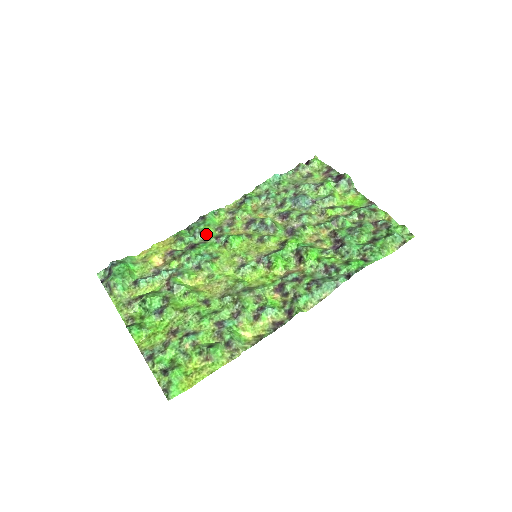
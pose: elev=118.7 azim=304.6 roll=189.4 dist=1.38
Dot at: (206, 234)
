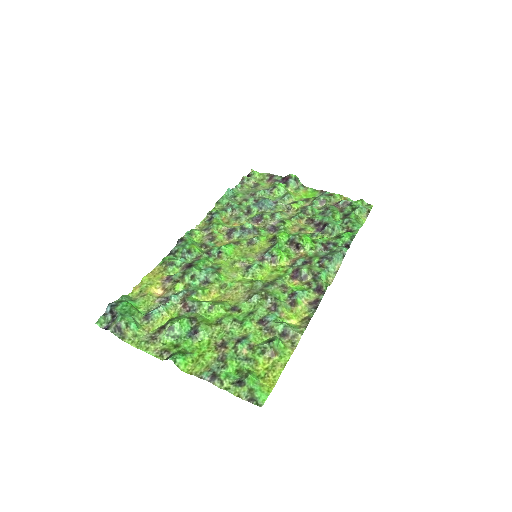
Dot at: (195, 252)
